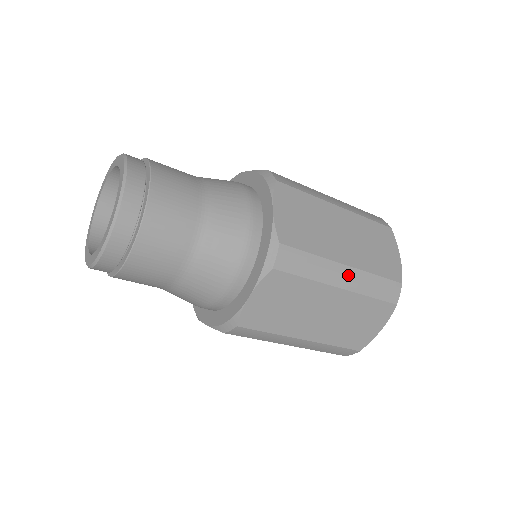
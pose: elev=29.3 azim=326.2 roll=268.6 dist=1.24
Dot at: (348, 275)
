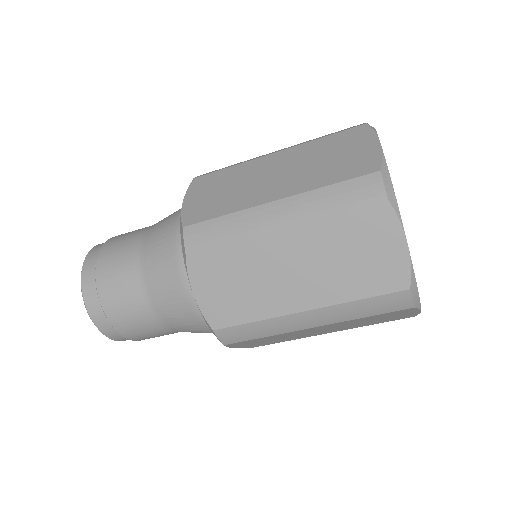
Dot at: (282, 209)
